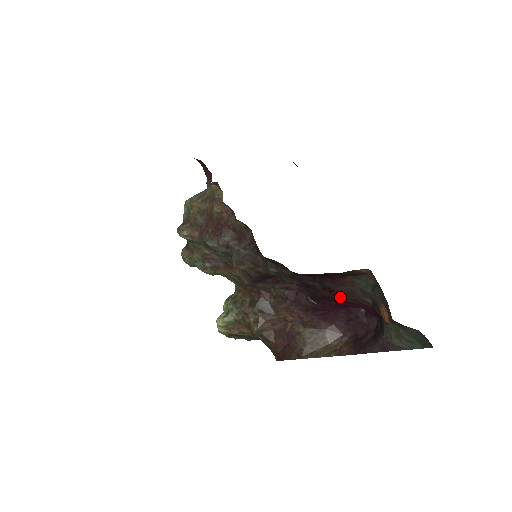
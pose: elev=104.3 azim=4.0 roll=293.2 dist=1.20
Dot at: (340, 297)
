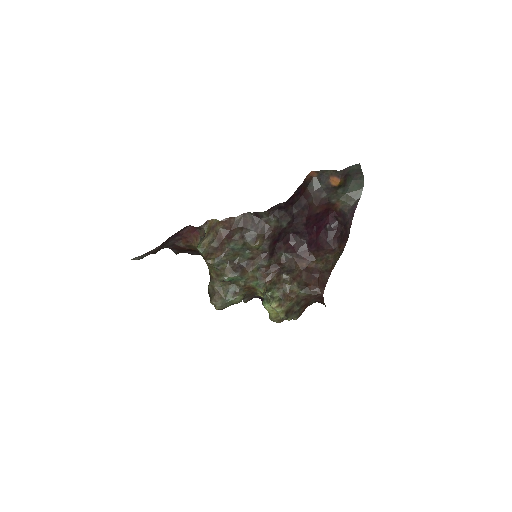
Dot at: (313, 210)
